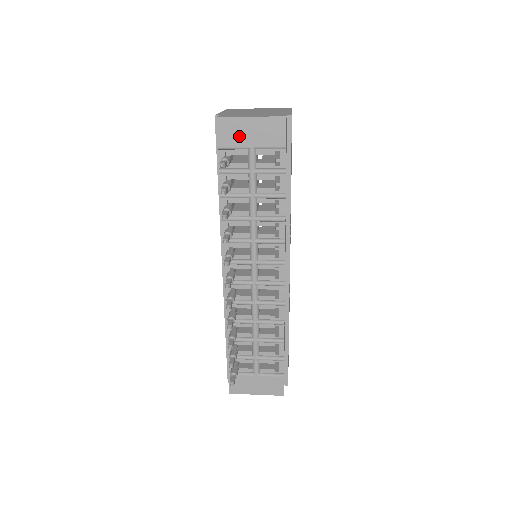
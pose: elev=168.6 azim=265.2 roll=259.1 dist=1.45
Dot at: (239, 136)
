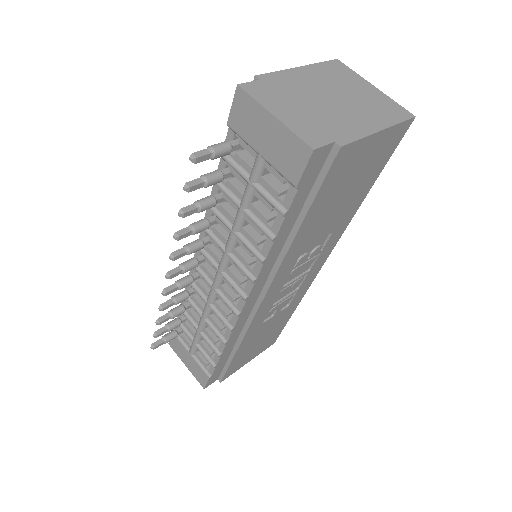
Dot at: (252, 129)
